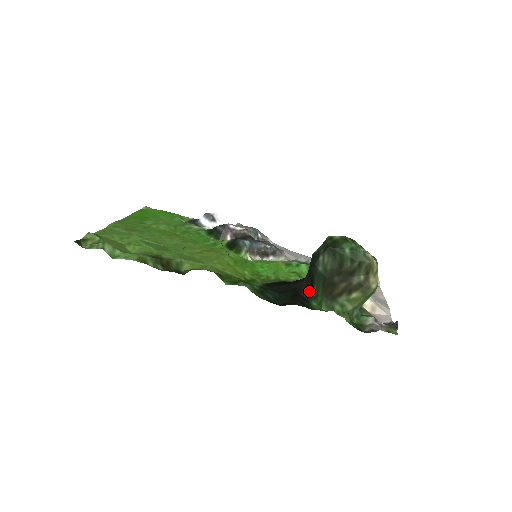
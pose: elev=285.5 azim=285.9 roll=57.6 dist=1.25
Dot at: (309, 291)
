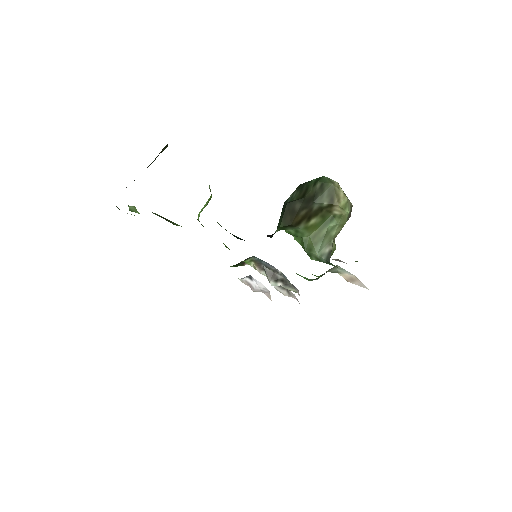
Dot at: occluded
